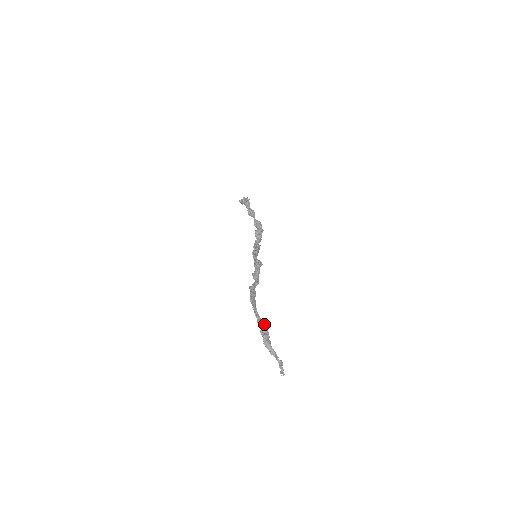
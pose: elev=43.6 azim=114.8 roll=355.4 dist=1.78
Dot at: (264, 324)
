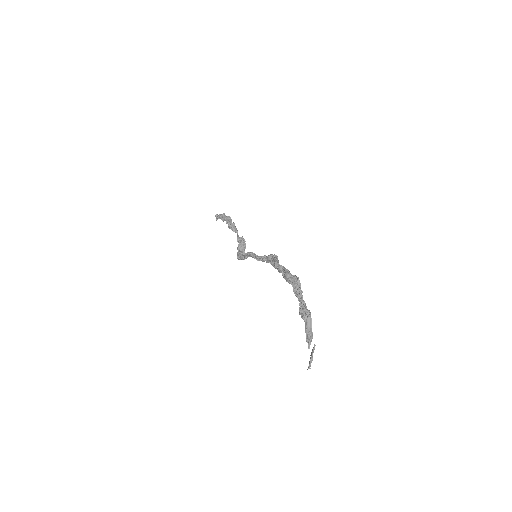
Dot at: occluded
